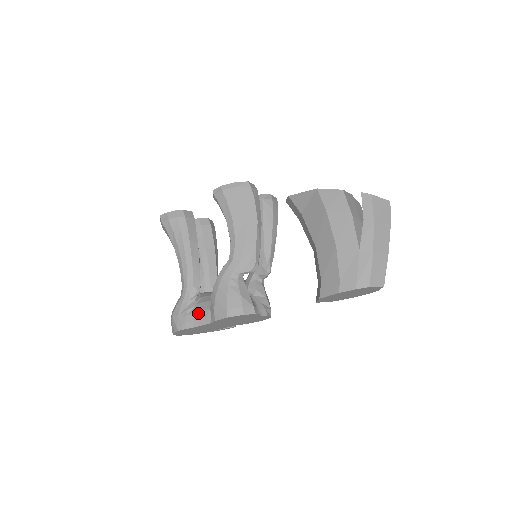
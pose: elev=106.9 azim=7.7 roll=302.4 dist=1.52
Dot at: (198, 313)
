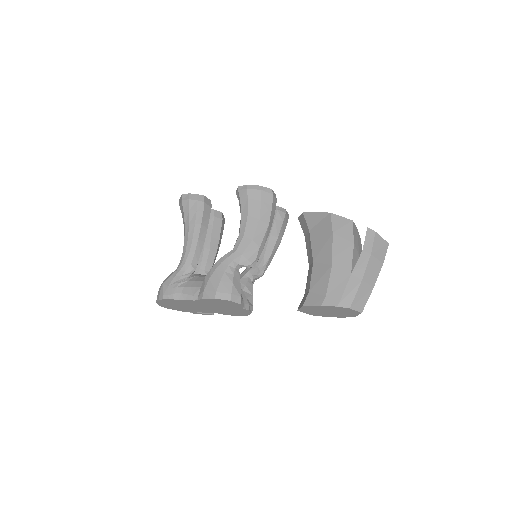
Dot at: (188, 288)
